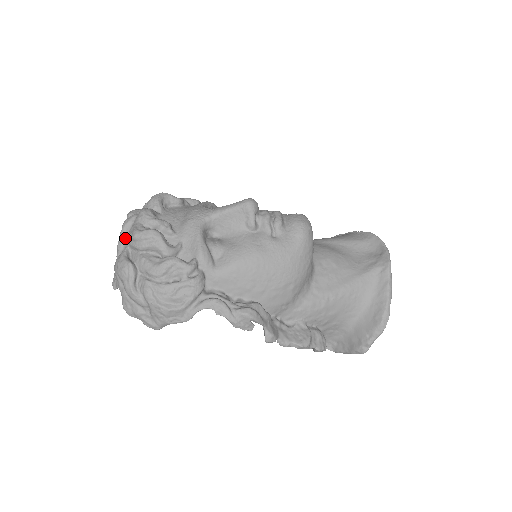
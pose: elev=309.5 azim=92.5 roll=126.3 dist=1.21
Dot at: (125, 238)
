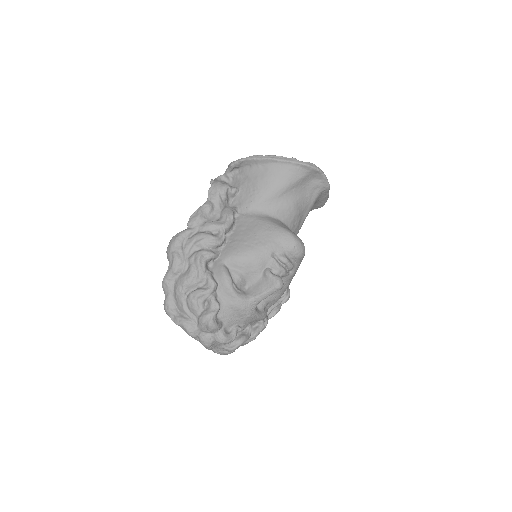
Dot at: (212, 347)
